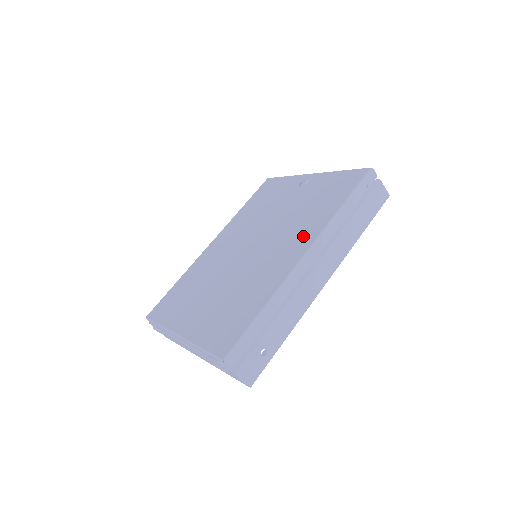
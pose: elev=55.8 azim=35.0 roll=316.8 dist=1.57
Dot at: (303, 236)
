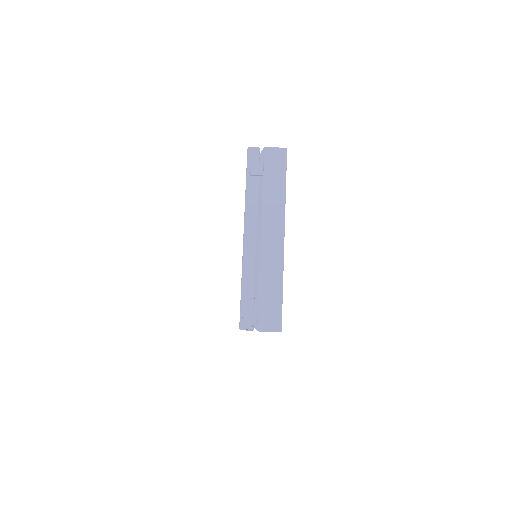
Dot at: occluded
